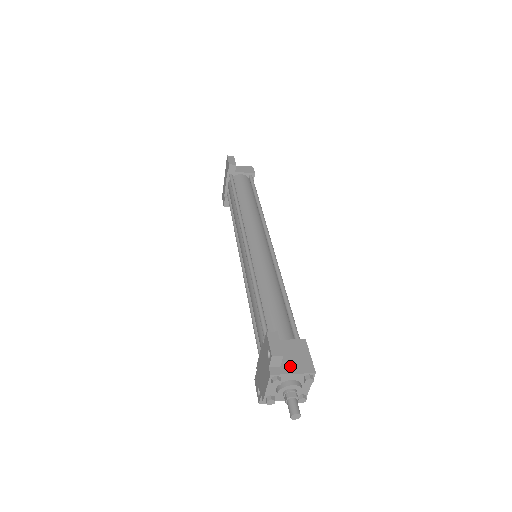
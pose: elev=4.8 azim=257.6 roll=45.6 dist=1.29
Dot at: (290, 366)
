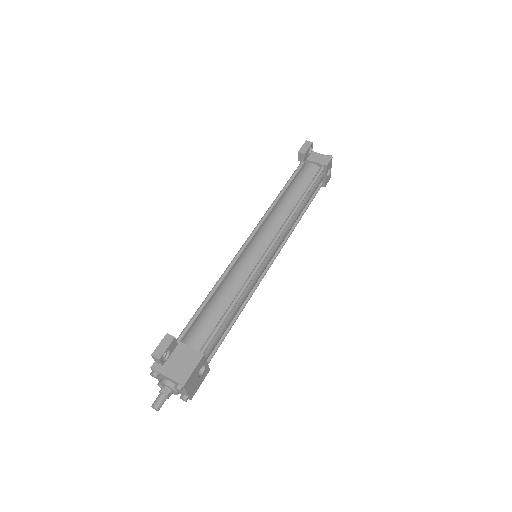
Dot at: (170, 369)
